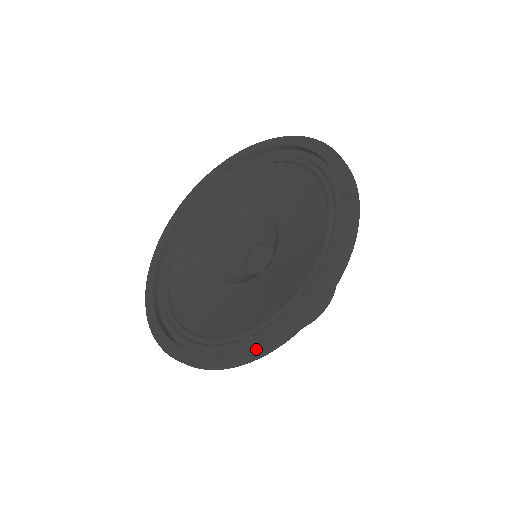
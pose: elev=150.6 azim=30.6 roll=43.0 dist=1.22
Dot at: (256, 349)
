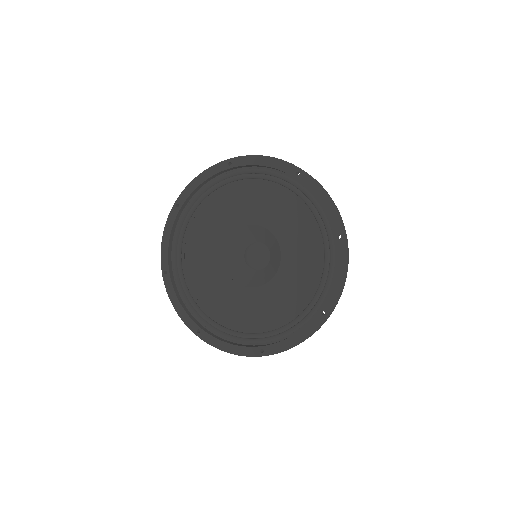
Dot at: (291, 346)
